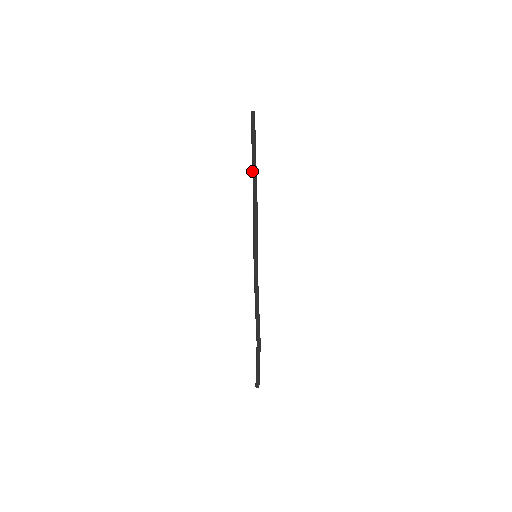
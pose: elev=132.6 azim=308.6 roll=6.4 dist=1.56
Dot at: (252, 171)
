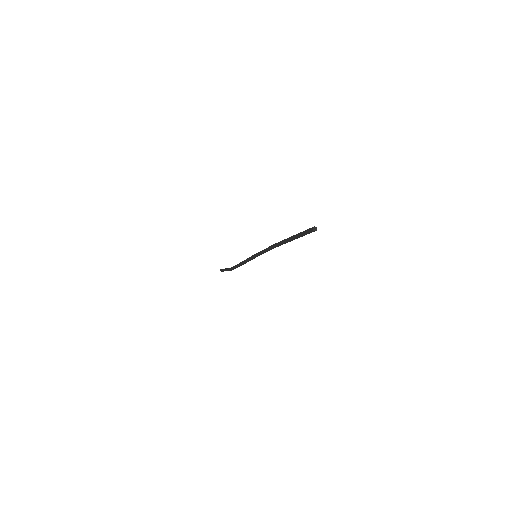
Dot at: (287, 238)
